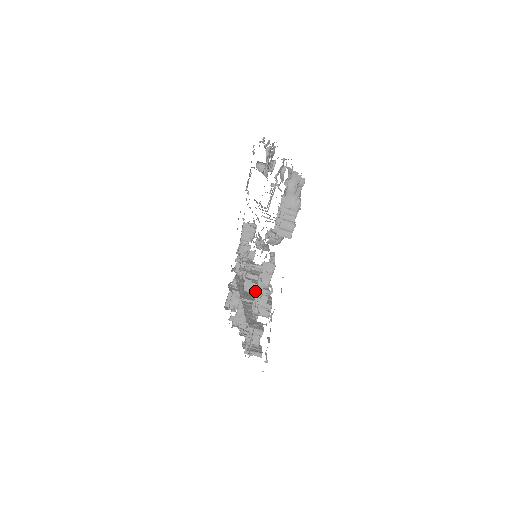
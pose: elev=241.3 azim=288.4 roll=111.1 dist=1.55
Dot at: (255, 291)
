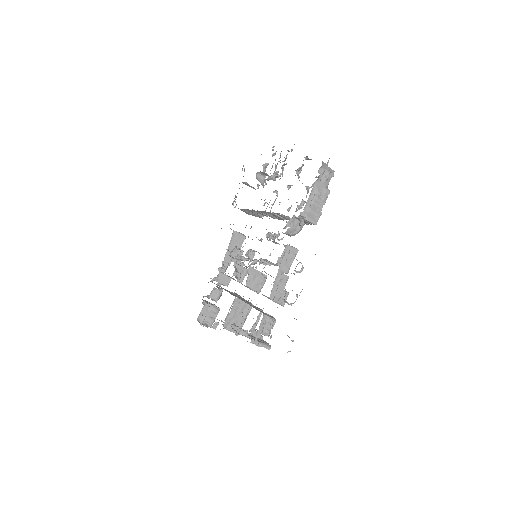
Dot at: (257, 288)
